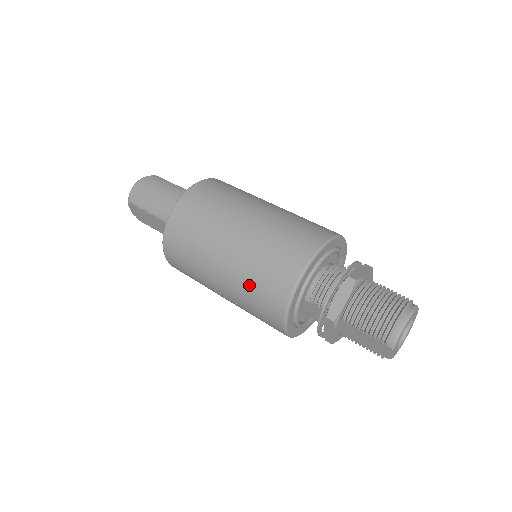
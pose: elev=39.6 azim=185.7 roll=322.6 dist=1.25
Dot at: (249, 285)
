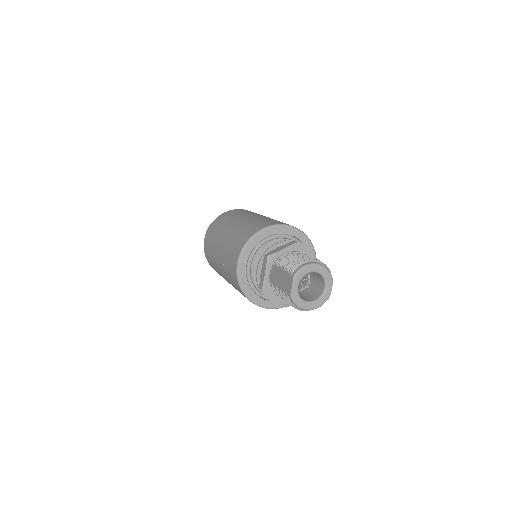
Dot at: (235, 236)
